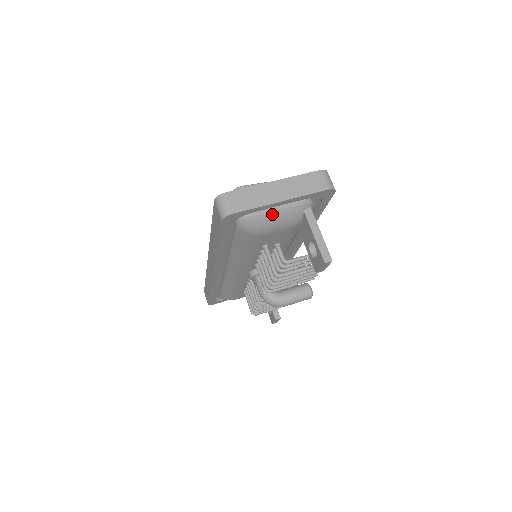
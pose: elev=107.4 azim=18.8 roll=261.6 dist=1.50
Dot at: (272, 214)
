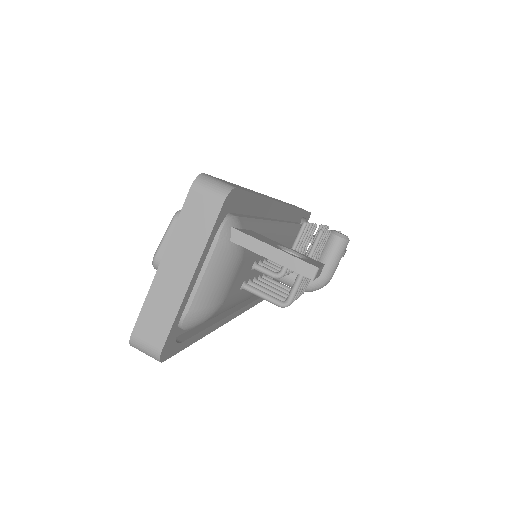
Dot at: (202, 288)
